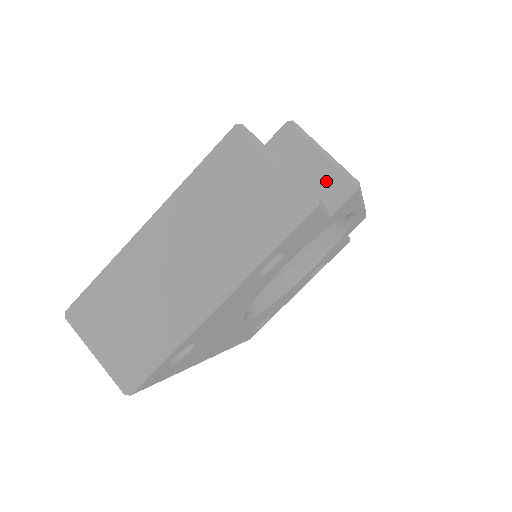
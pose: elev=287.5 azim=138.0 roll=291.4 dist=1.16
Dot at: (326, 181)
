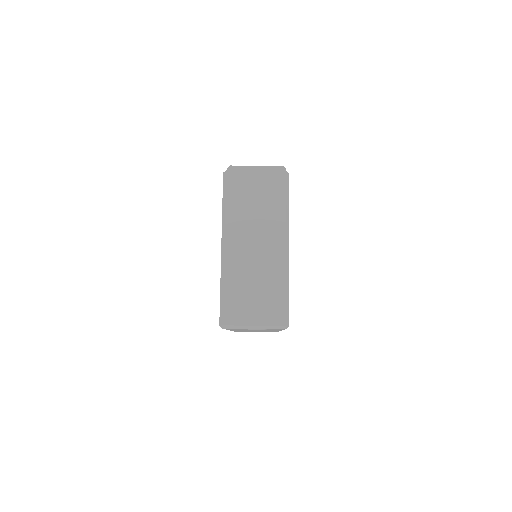
Dot at: occluded
